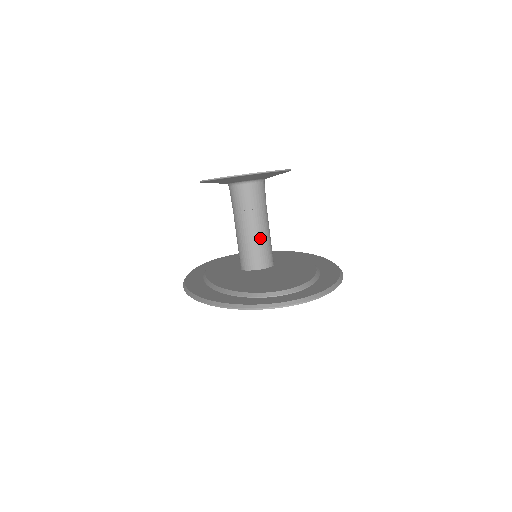
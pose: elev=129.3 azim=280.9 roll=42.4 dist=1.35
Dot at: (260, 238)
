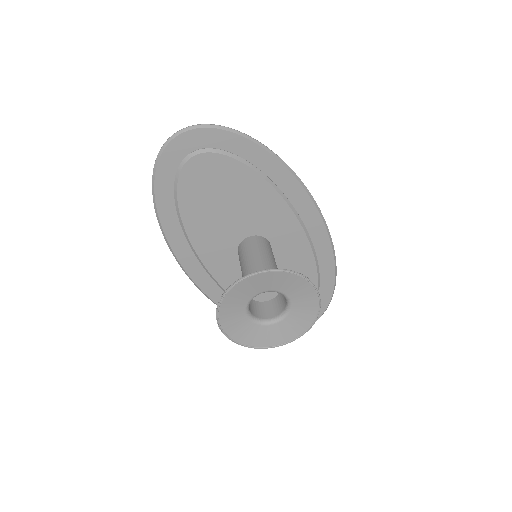
Dot at: occluded
